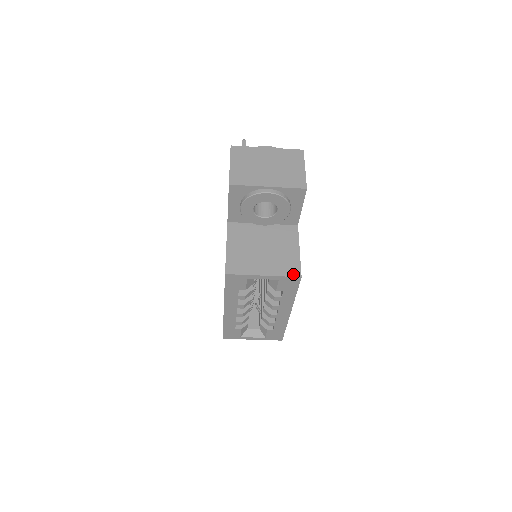
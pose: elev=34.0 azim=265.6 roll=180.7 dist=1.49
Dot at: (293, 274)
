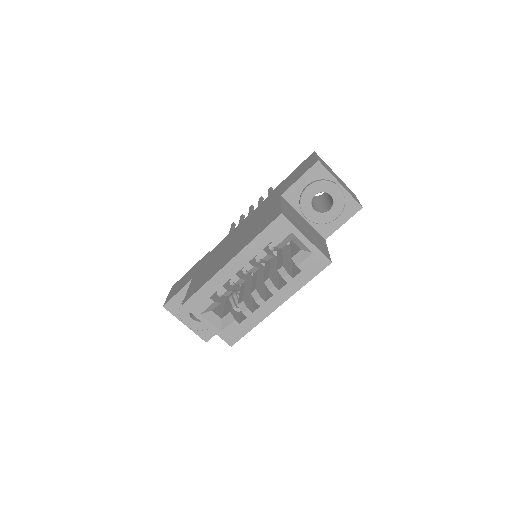
Dot at: (326, 256)
